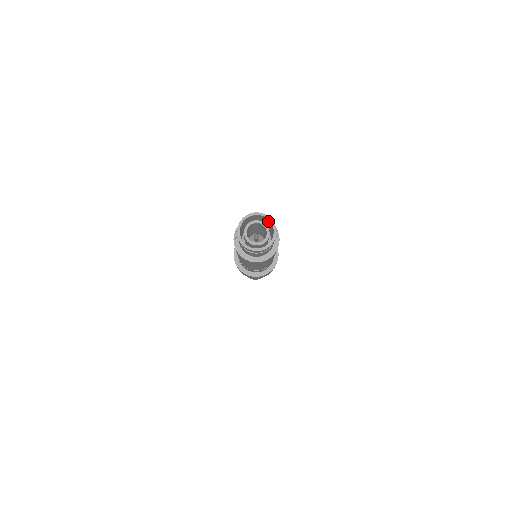
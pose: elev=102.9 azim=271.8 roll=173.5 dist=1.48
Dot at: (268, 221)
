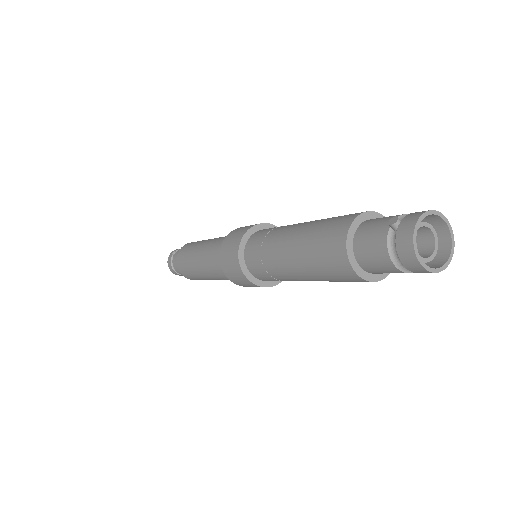
Dot at: (441, 240)
